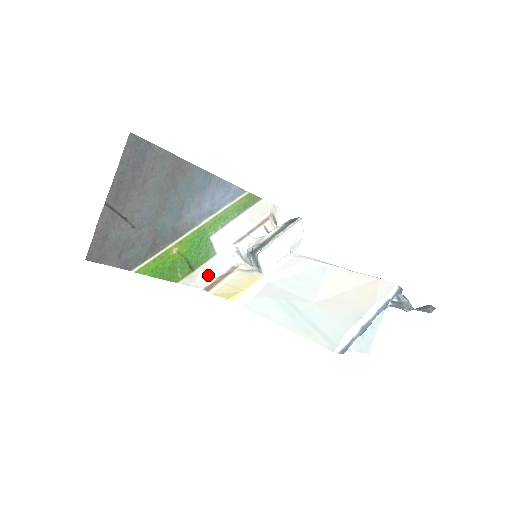
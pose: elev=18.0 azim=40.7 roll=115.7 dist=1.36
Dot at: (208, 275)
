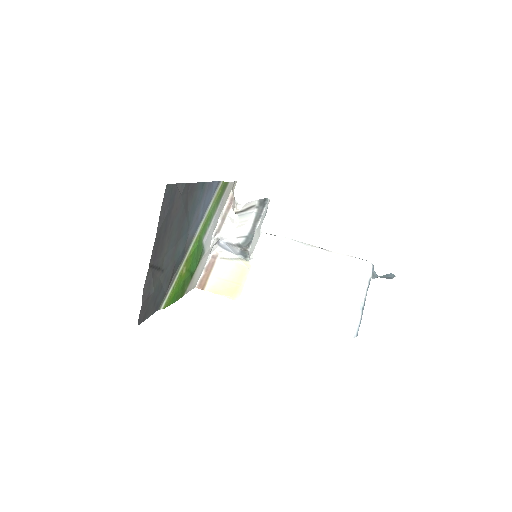
Dot at: (199, 273)
